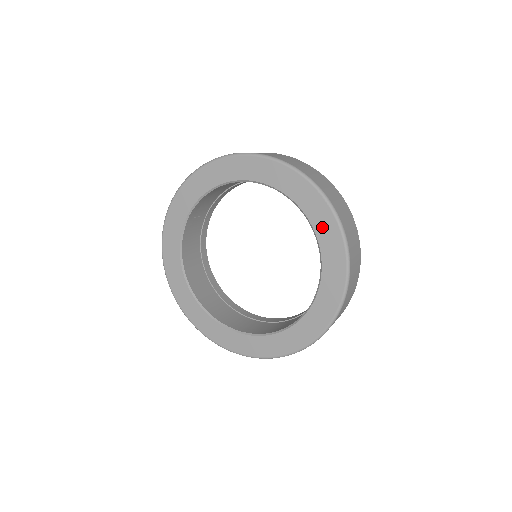
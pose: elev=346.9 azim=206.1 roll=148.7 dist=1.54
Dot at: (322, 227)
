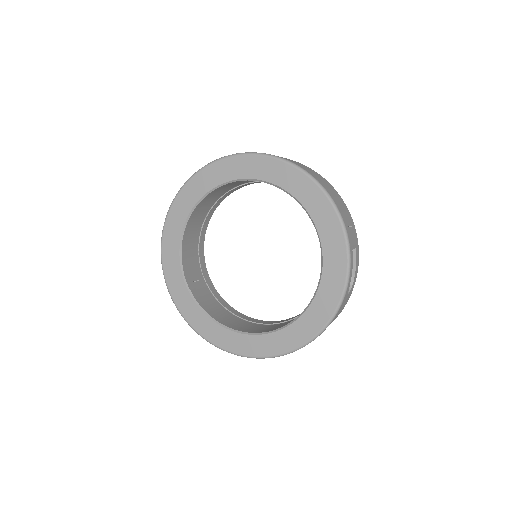
Dot at: (261, 171)
